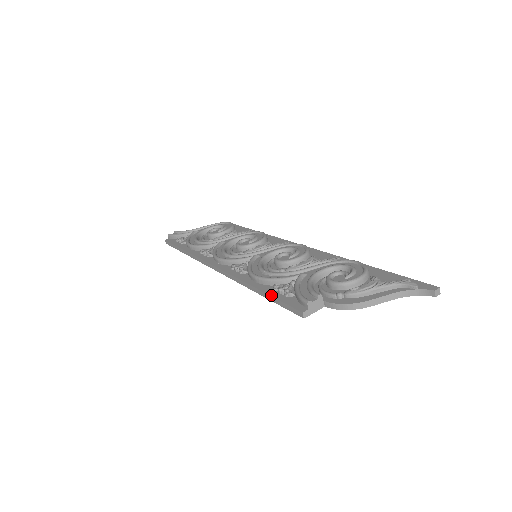
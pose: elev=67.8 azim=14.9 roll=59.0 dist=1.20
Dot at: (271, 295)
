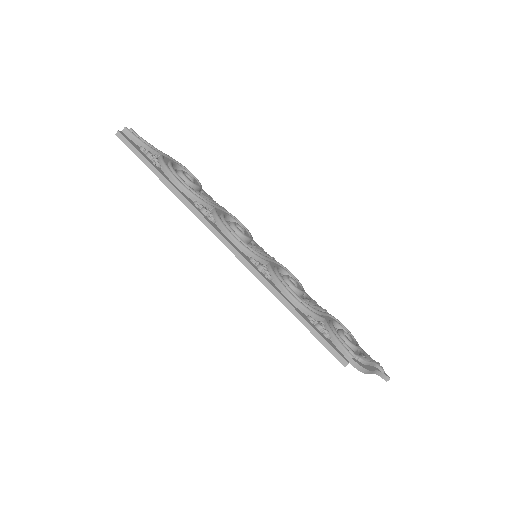
Dot at: (314, 328)
